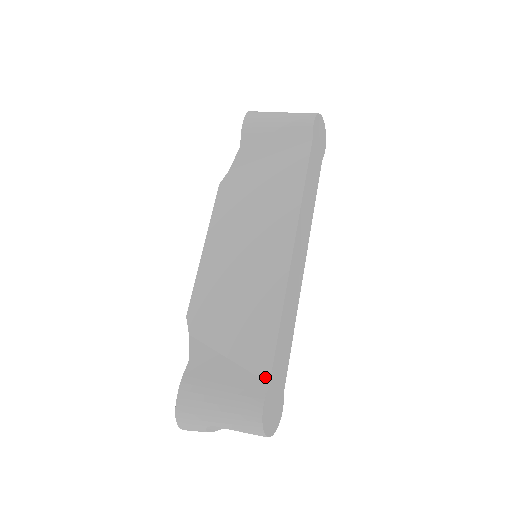
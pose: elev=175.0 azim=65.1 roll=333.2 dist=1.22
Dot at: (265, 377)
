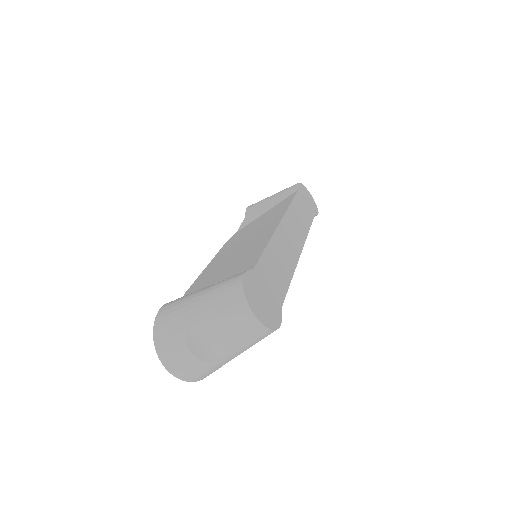
Dot at: (250, 269)
